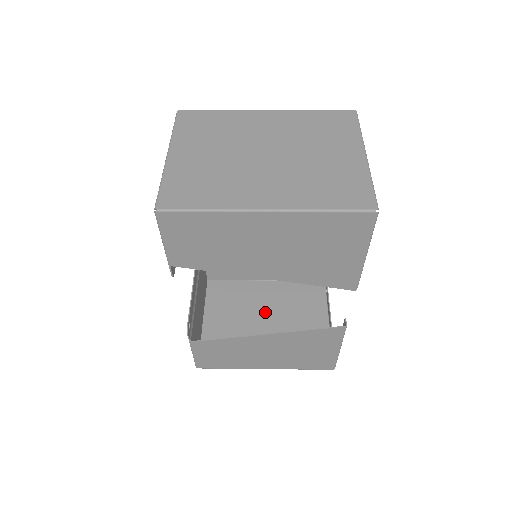
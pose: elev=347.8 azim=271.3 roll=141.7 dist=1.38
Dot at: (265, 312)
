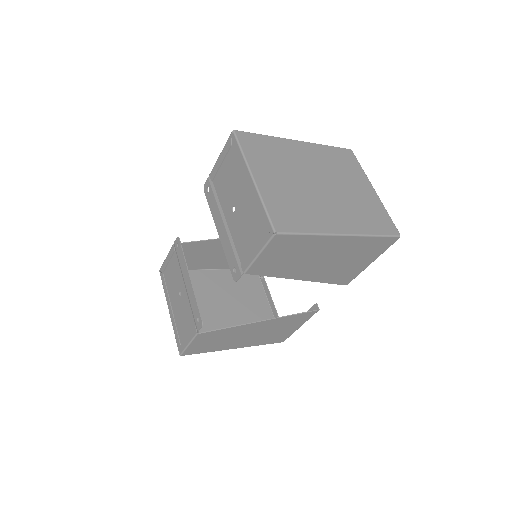
Dot at: (220, 299)
